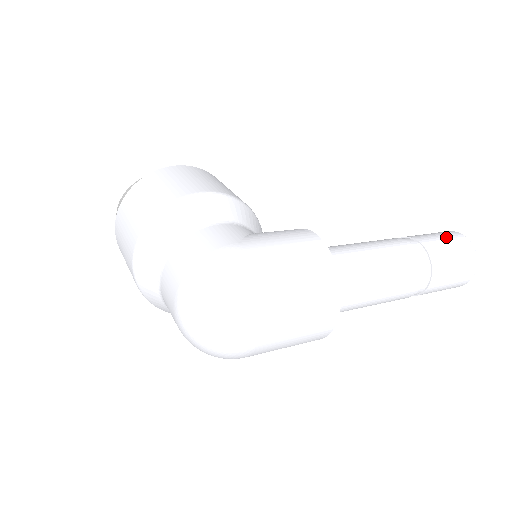
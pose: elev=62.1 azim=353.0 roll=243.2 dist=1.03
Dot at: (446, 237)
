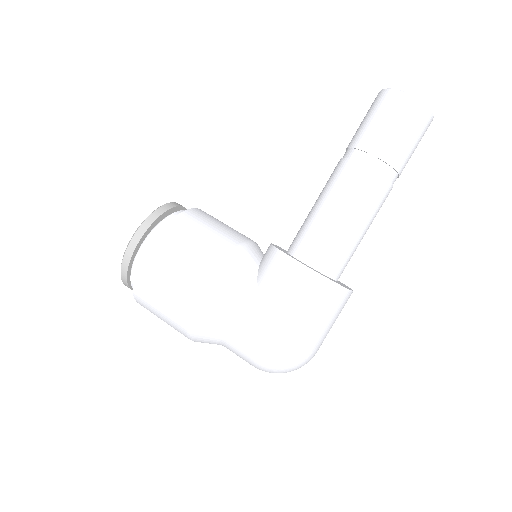
Dot at: (395, 119)
